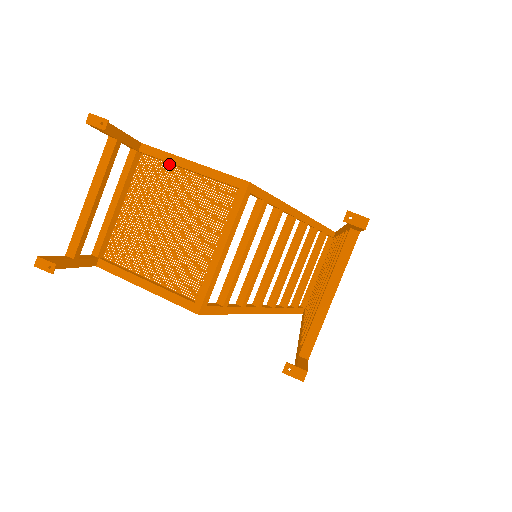
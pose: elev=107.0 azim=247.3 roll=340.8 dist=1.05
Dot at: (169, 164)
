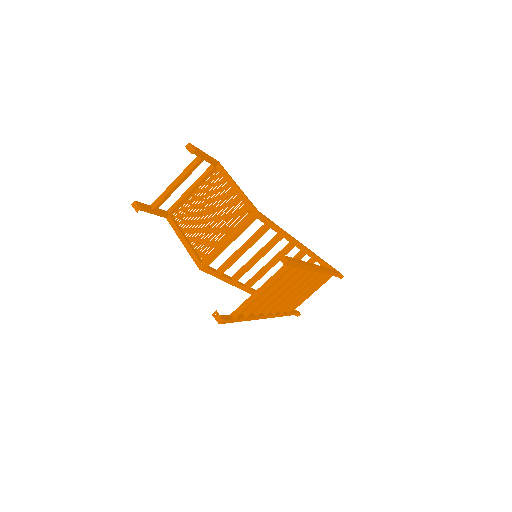
Dot at: occluded
